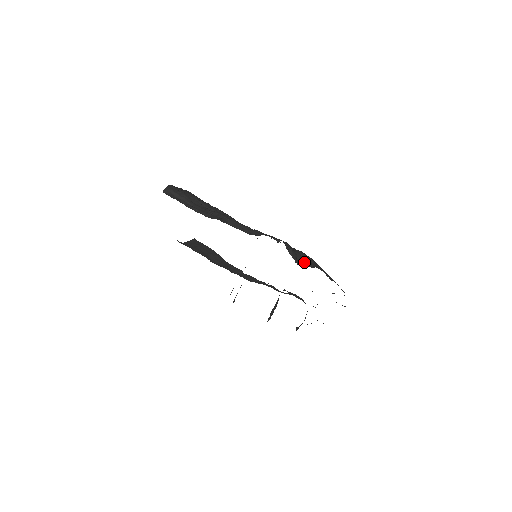
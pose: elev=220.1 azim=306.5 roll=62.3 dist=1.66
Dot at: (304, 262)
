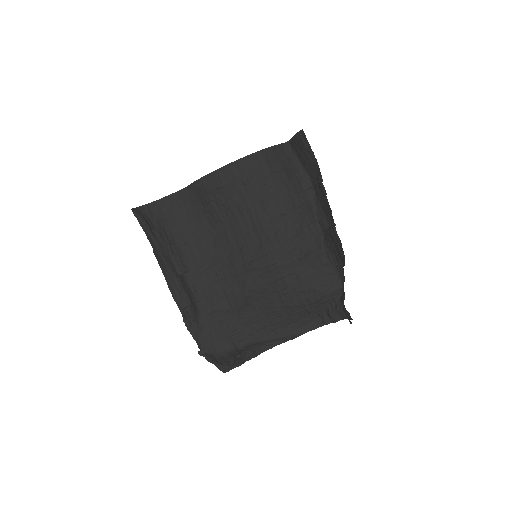
Dot at: (243, 356)
